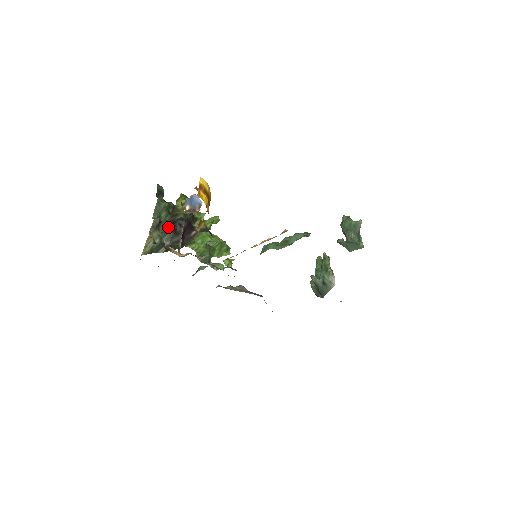
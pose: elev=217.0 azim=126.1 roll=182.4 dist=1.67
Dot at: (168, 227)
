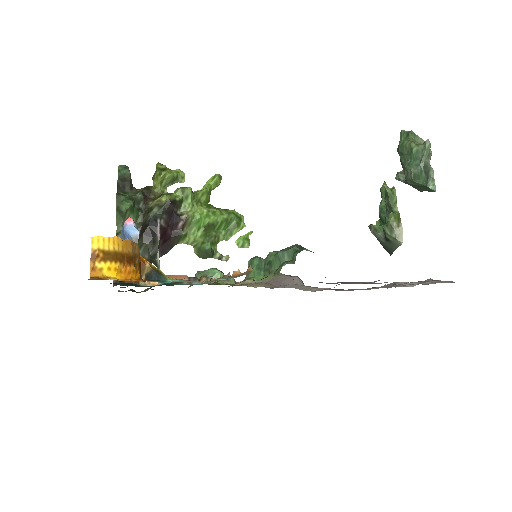
Dot at: (140, 236)
